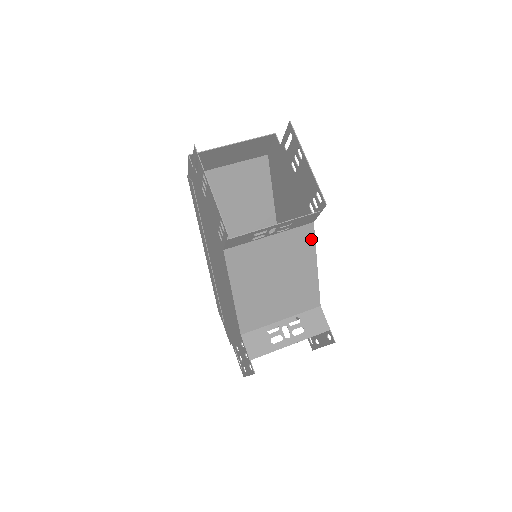
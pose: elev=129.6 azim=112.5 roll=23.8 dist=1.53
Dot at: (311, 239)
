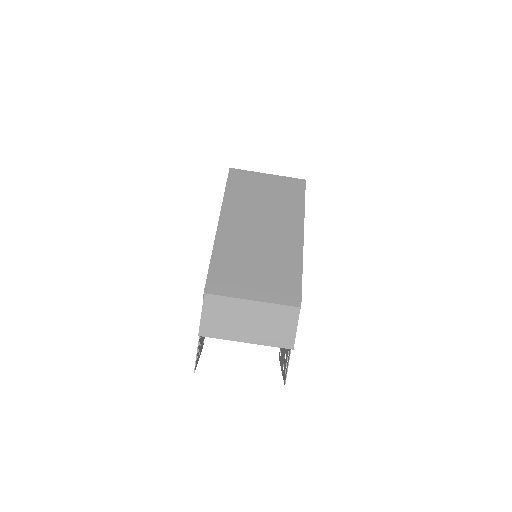
Dot at: occluded
